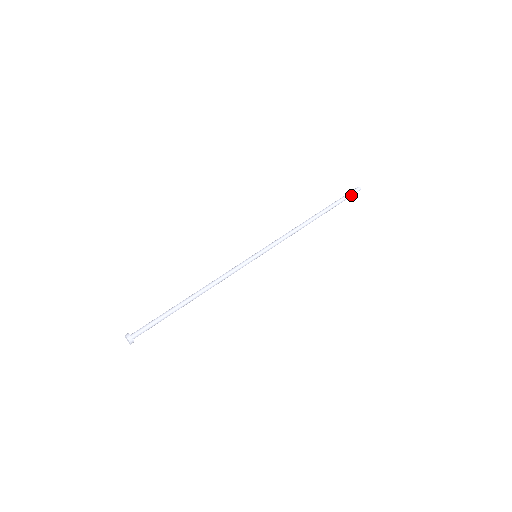
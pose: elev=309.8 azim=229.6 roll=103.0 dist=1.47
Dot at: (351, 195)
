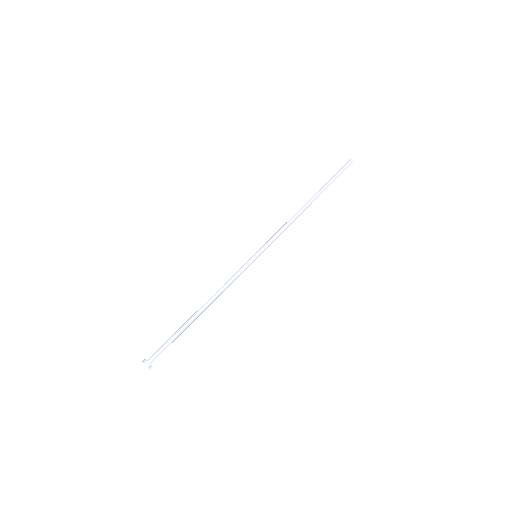
Dot at: (343, 170)
